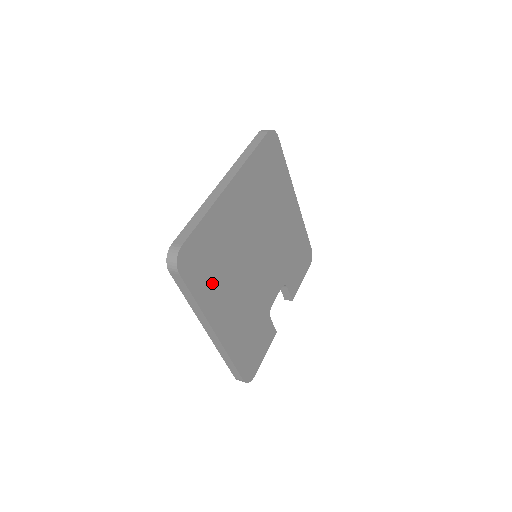
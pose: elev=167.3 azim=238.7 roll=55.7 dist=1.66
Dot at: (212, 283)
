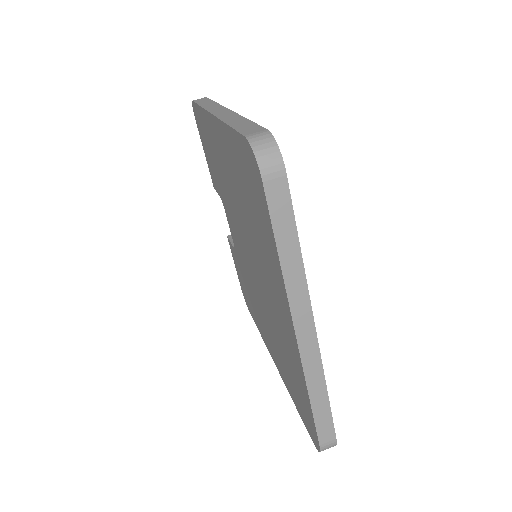
Dot at: occluded
